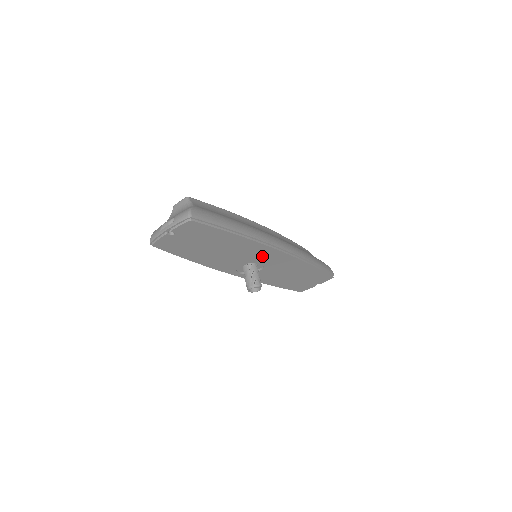
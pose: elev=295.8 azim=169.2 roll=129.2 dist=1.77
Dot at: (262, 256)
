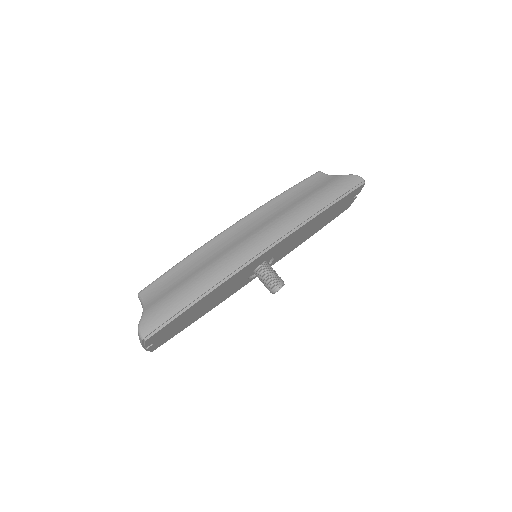
Dot at: (255, 265)
